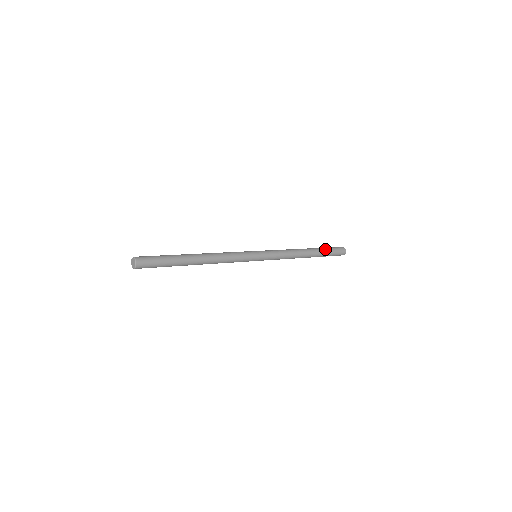
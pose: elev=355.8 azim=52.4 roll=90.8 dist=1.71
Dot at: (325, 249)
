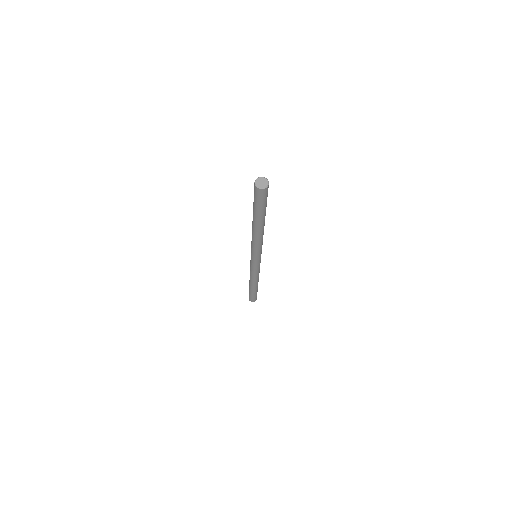
Dot at: occluded
